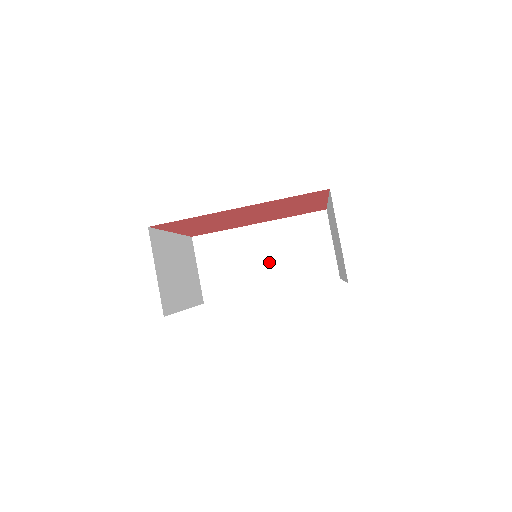
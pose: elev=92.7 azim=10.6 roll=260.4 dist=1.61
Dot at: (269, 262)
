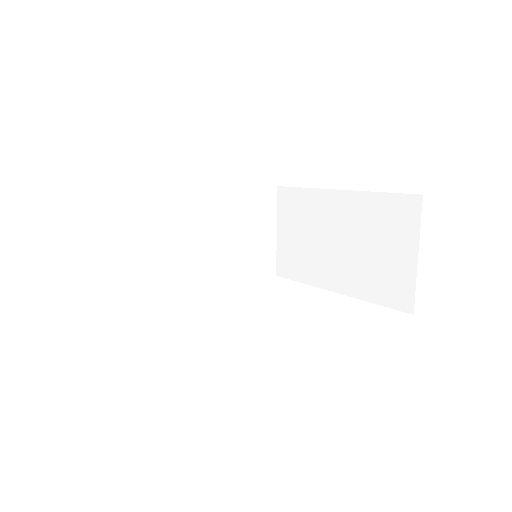
Dot at: (205, 249)
